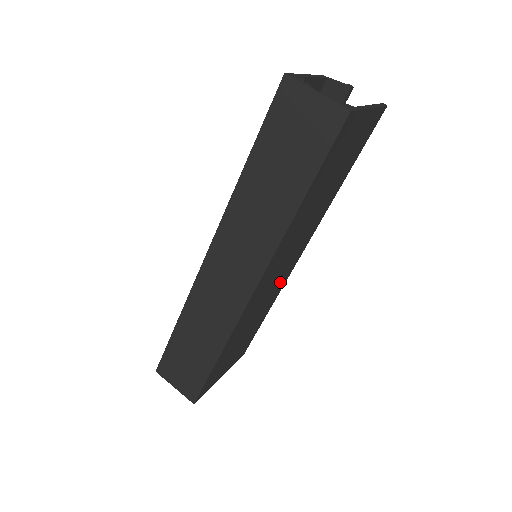
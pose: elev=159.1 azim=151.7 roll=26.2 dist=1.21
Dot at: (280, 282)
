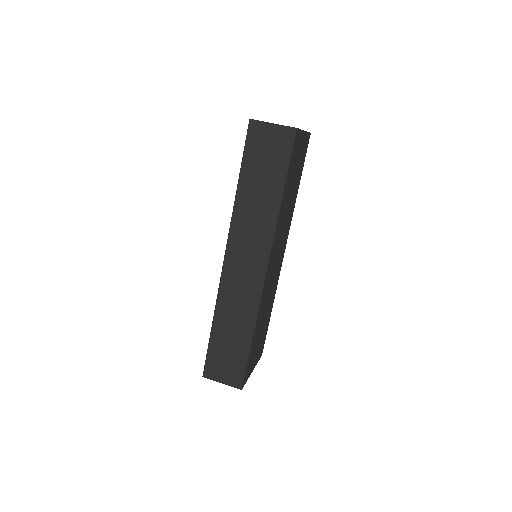
Dot at: (276, 276)
